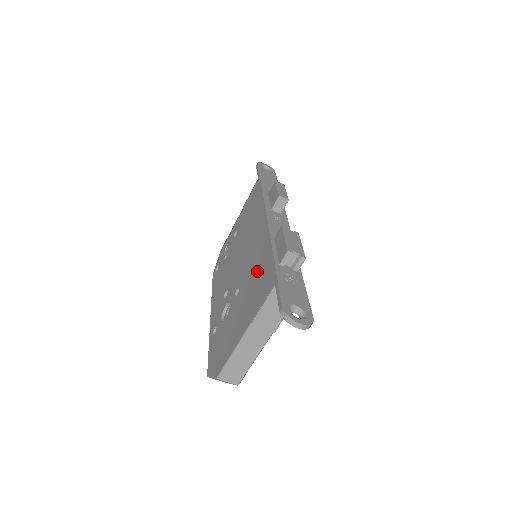
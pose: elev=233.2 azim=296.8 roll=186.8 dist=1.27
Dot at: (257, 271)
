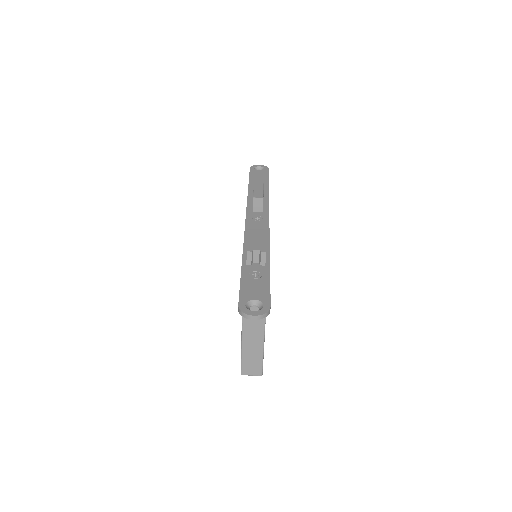
Dot at: occluded
